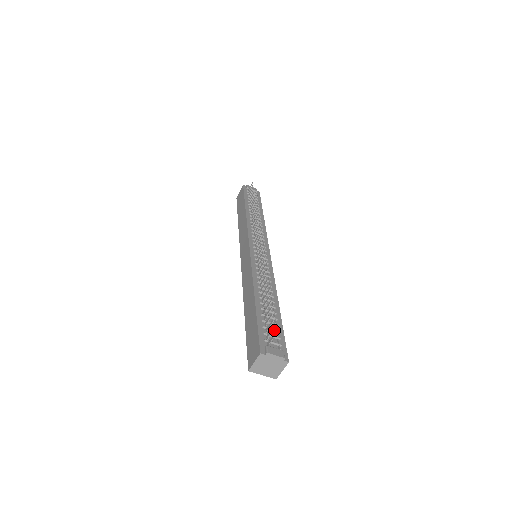
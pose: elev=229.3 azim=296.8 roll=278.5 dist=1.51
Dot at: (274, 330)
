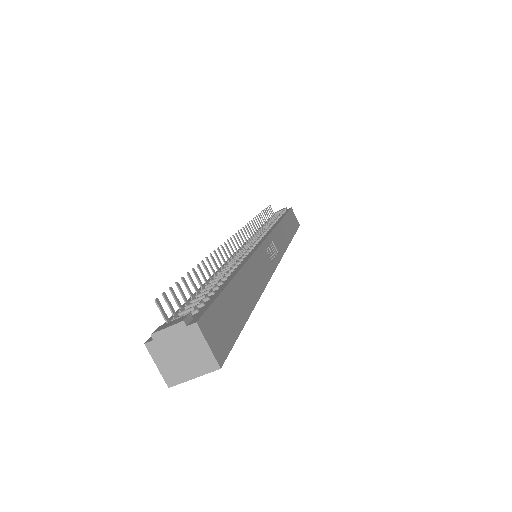
Dot at: (197, 302)
